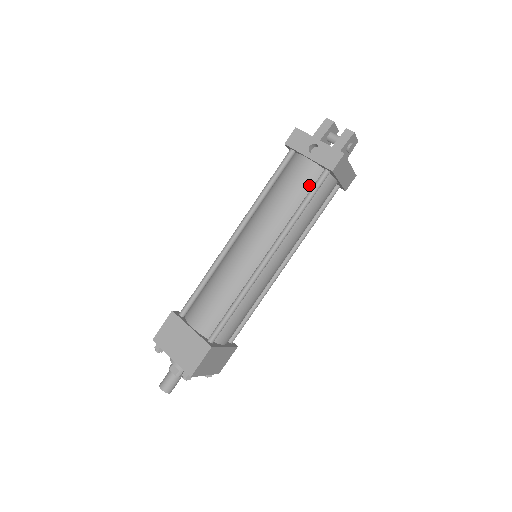
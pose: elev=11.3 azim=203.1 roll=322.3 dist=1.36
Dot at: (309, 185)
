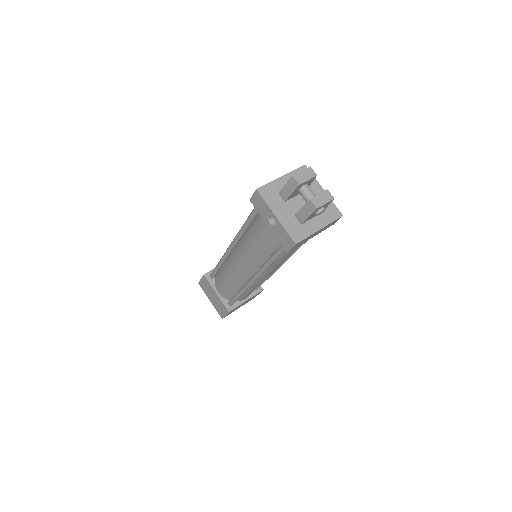
Dot at: (275, 245)
